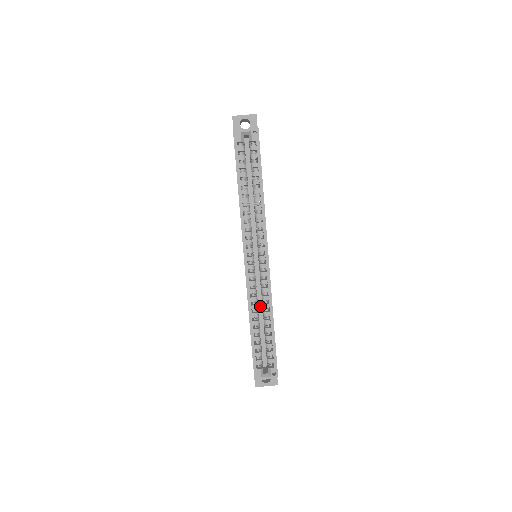
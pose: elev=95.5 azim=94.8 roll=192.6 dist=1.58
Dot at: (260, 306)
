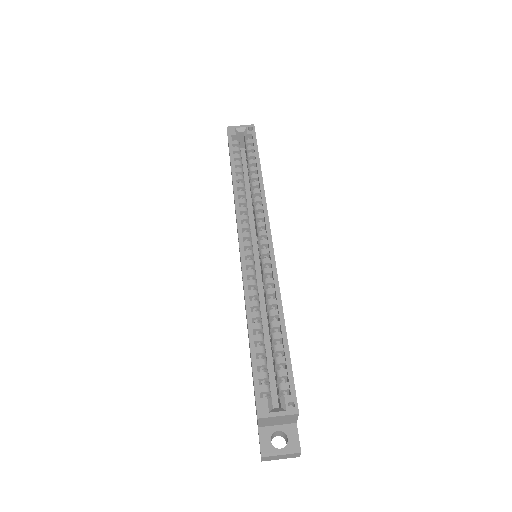
Dot at: (264, 319)
